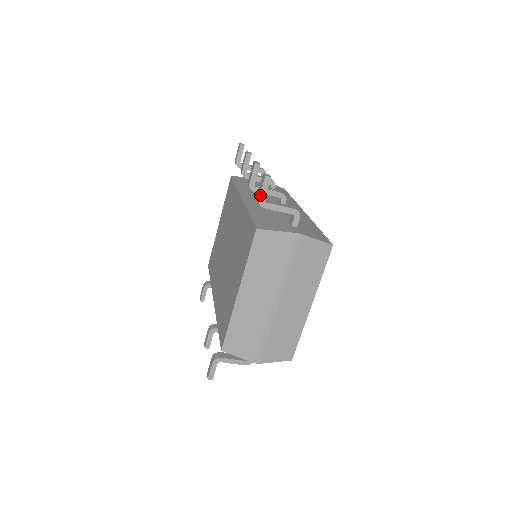
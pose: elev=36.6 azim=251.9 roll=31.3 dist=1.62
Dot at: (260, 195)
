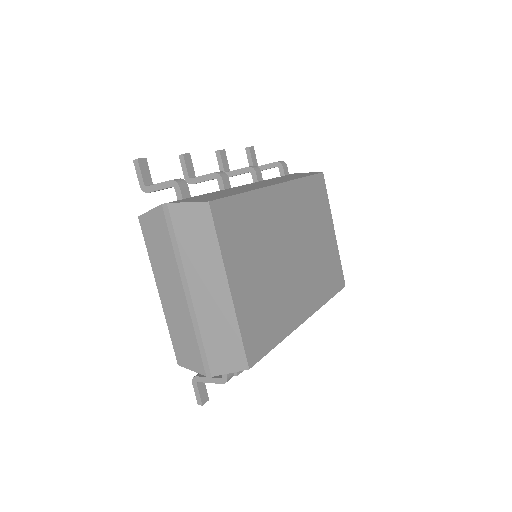
Dot at: (139, 182)
